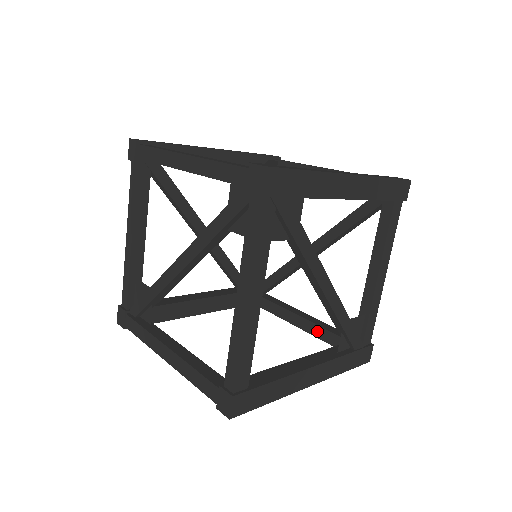
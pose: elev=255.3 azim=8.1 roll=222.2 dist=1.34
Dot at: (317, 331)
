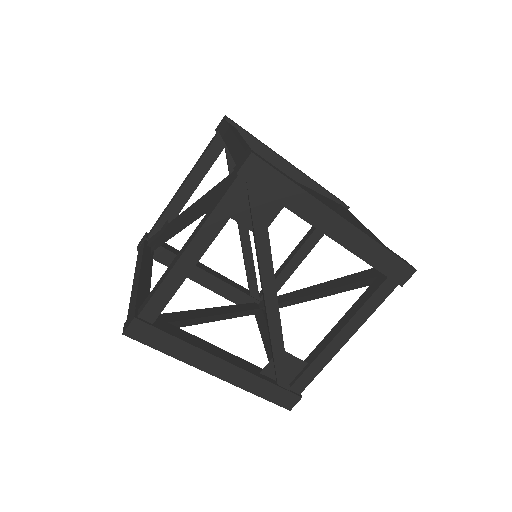
Dot at: occluded
